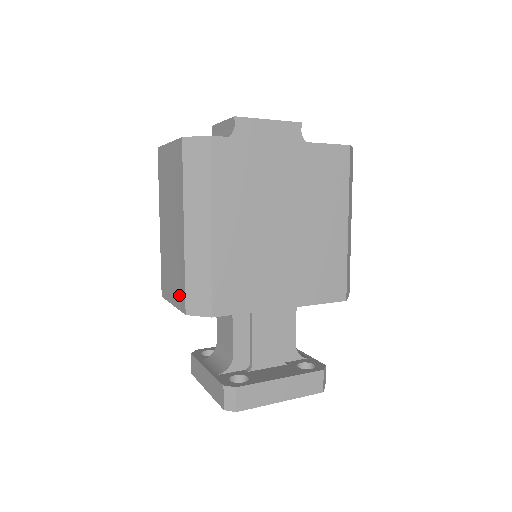
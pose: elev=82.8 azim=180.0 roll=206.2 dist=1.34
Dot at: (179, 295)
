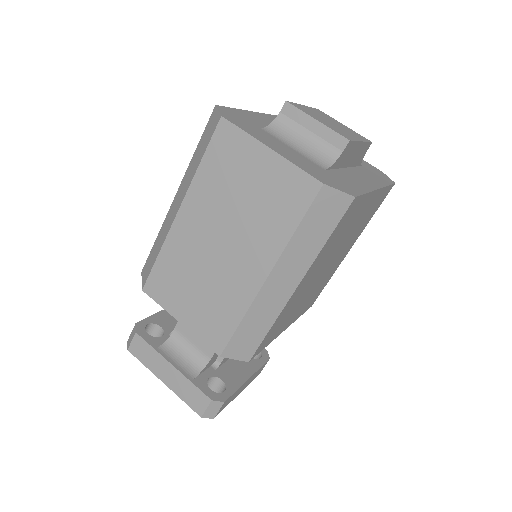
Dot at: (210, 328)
